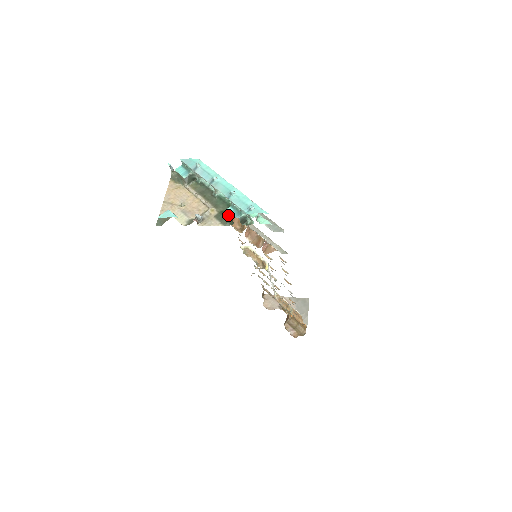
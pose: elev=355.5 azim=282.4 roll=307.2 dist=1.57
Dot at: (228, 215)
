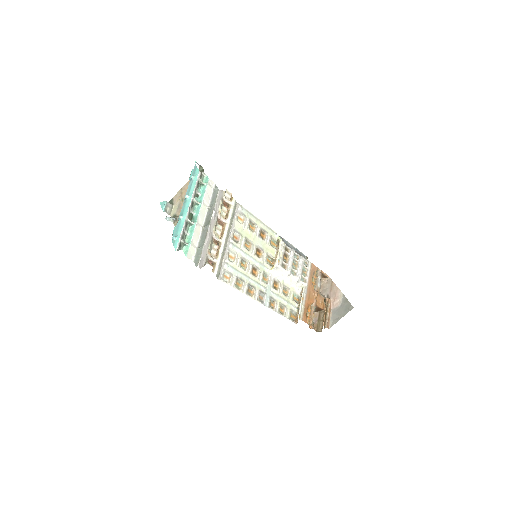
Dot at: (173, 231)
